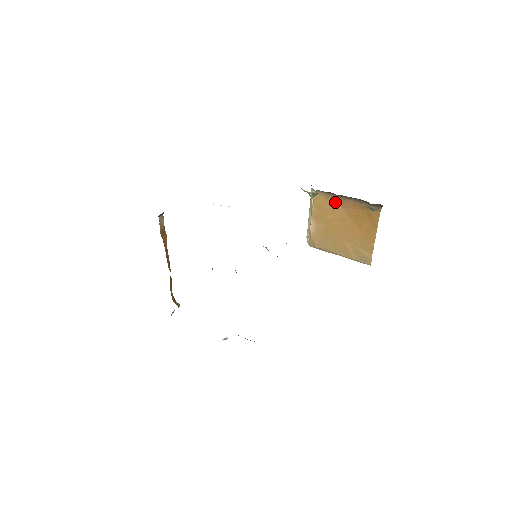
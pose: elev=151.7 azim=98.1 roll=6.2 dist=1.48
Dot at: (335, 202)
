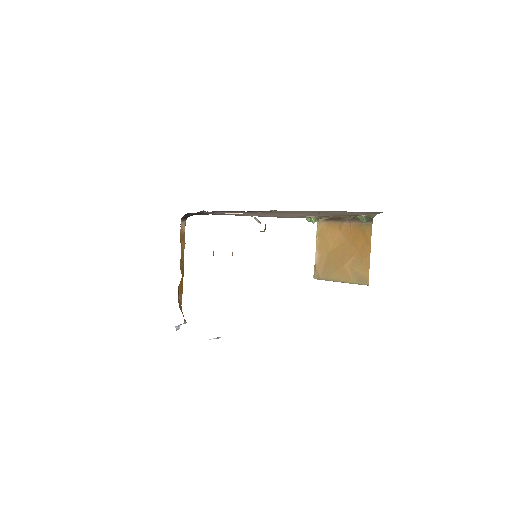
Dot at: (335, 228)
